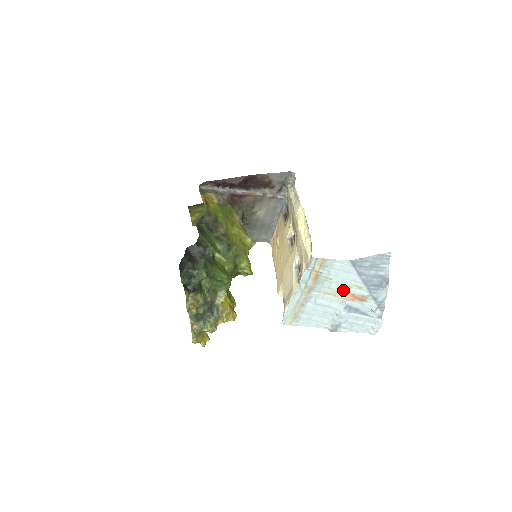
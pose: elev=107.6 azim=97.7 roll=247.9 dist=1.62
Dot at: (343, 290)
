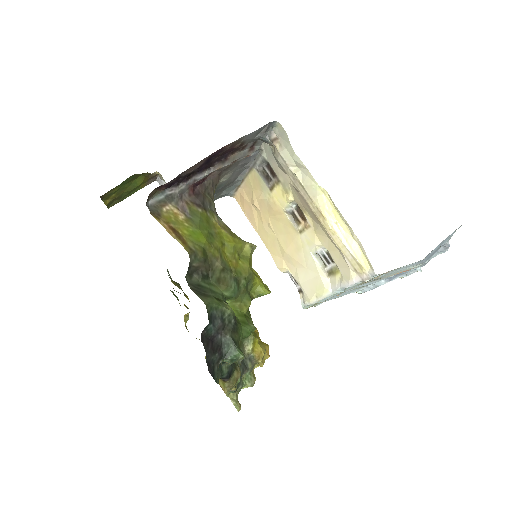
Dot at: (394, 273)
